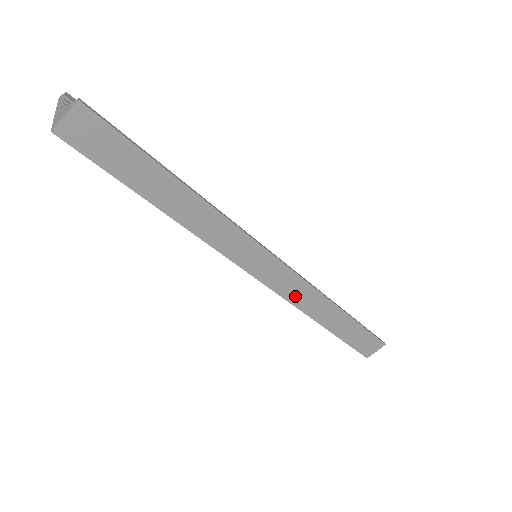
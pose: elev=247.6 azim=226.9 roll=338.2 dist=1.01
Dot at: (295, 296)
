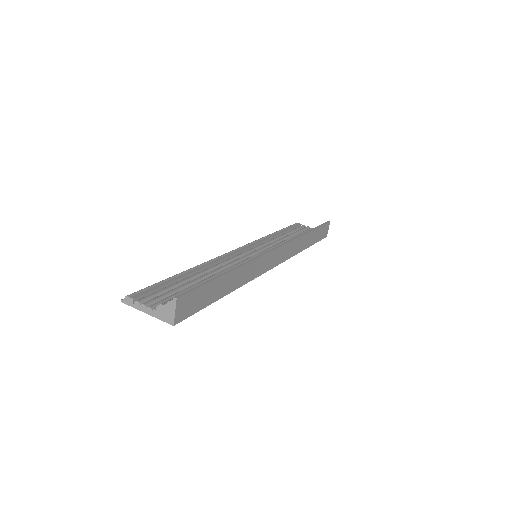
Dot at: (289, 253)
